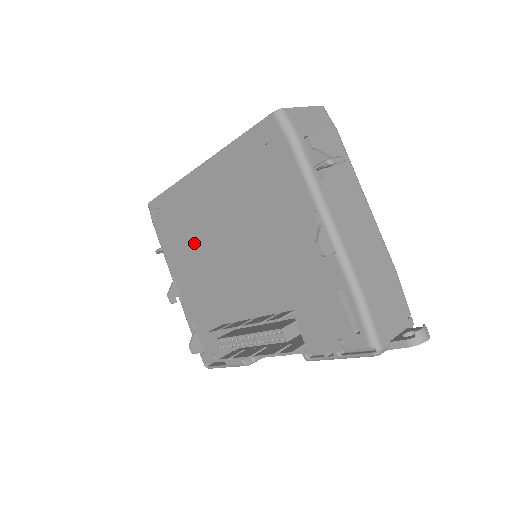
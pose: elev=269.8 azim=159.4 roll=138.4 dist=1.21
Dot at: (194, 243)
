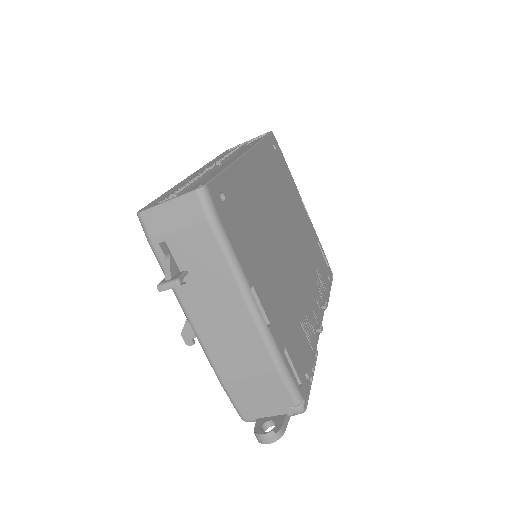
Dot at: occluded
